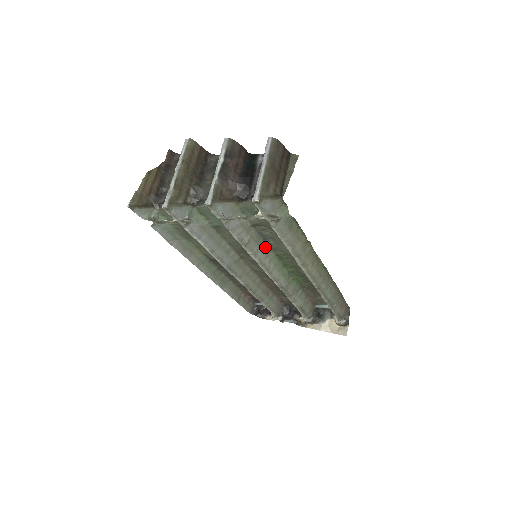
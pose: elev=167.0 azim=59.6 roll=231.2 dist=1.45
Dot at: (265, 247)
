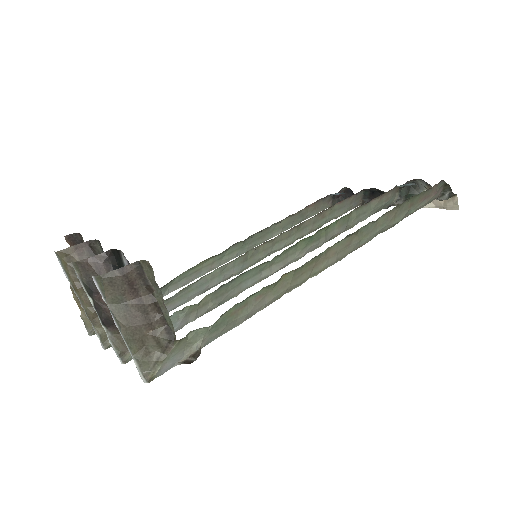
Dot at: (247, 274)
